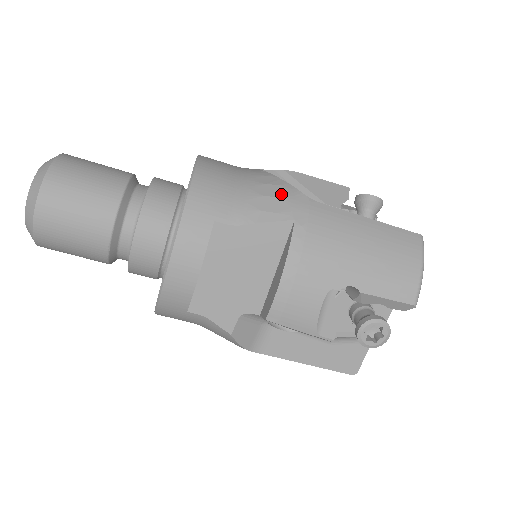
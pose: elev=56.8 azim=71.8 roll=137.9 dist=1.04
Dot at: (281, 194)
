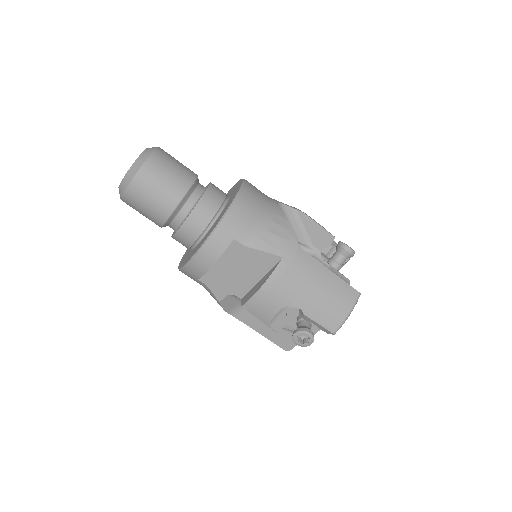
Dot at: (283, 236)
